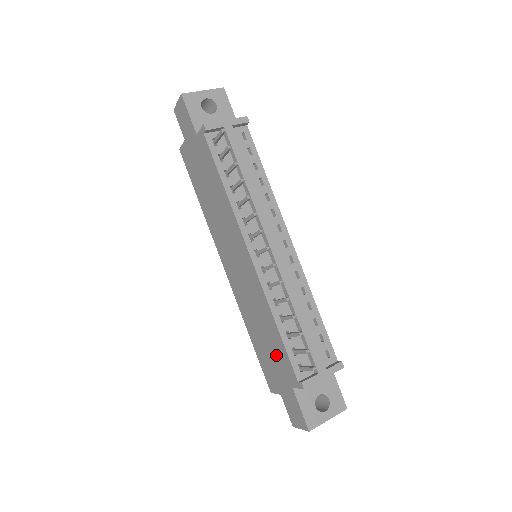
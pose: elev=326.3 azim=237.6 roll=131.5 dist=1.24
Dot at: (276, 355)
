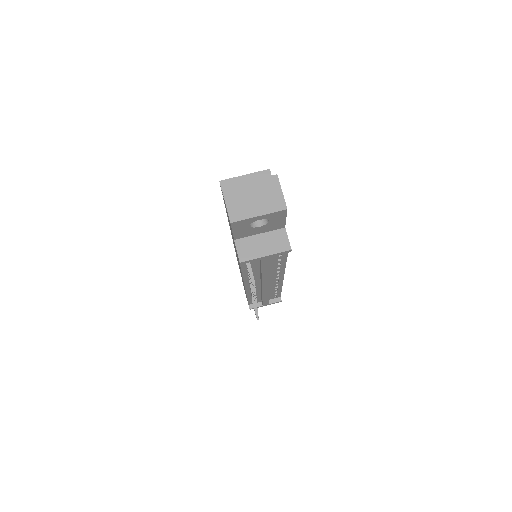
Dot at: occluded
